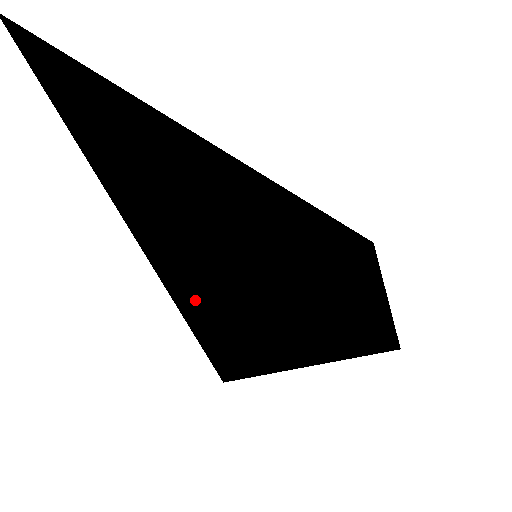
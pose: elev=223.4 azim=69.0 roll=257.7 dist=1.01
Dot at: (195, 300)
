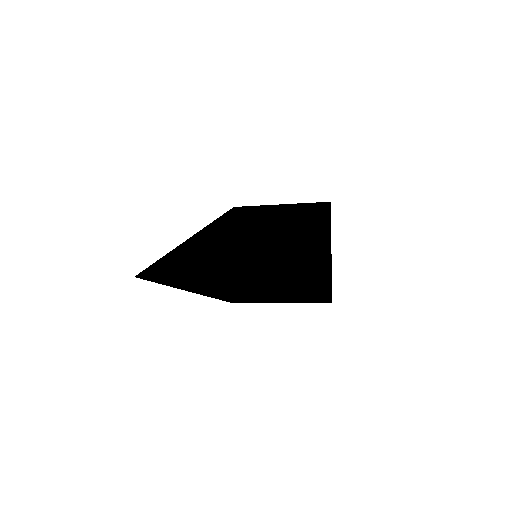
Dot at: (224, 297)
